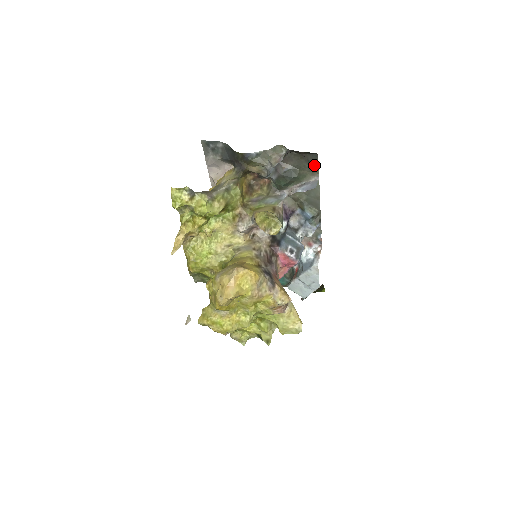
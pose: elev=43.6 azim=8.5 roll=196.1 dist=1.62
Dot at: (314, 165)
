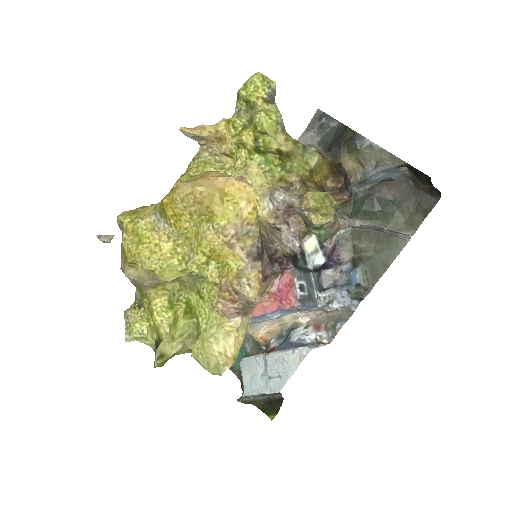
Dot at: (421, 214)
